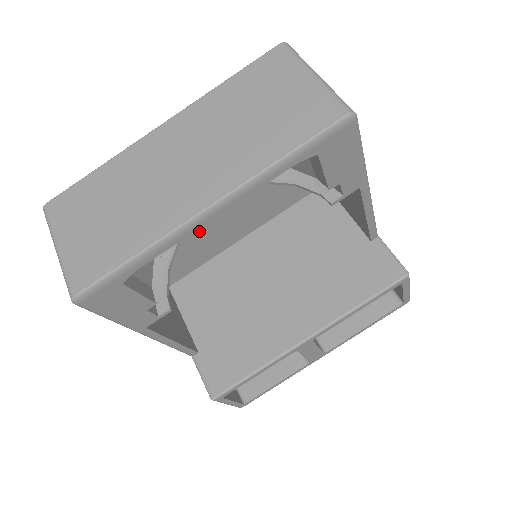
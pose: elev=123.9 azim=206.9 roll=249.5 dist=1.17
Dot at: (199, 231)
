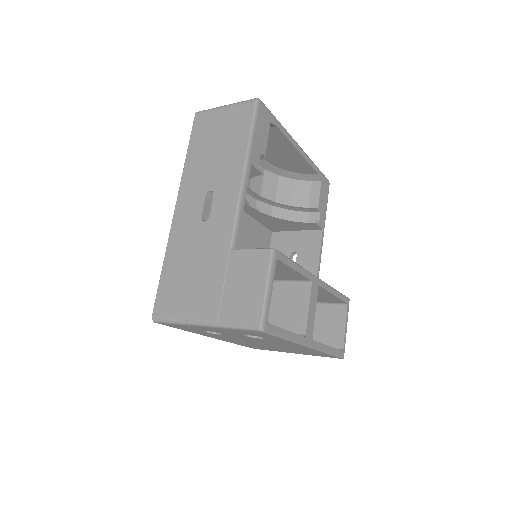
Dot at: occluded
